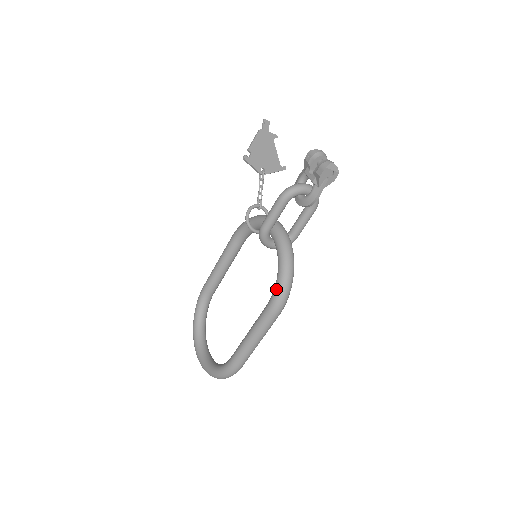
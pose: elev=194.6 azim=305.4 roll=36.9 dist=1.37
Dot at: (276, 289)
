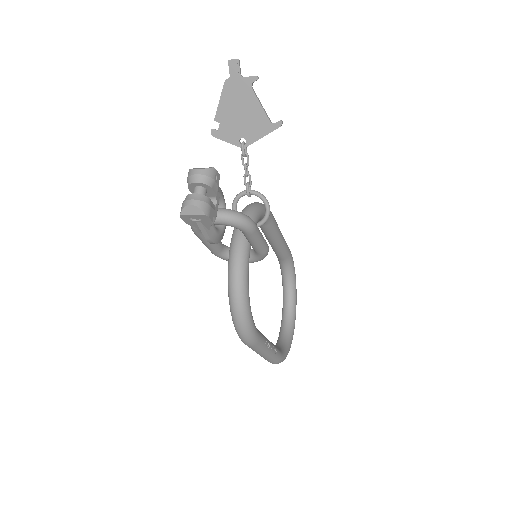
Dot at: occluded
